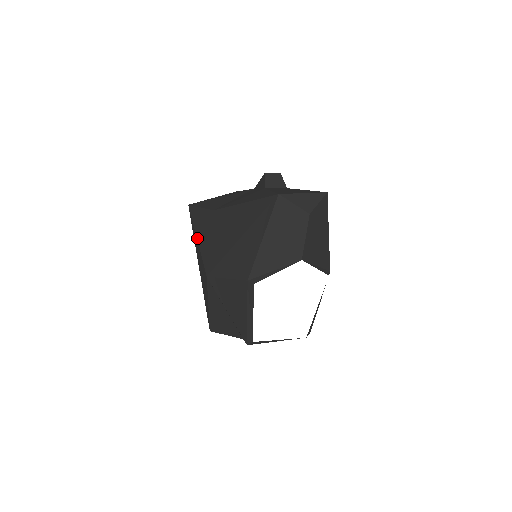
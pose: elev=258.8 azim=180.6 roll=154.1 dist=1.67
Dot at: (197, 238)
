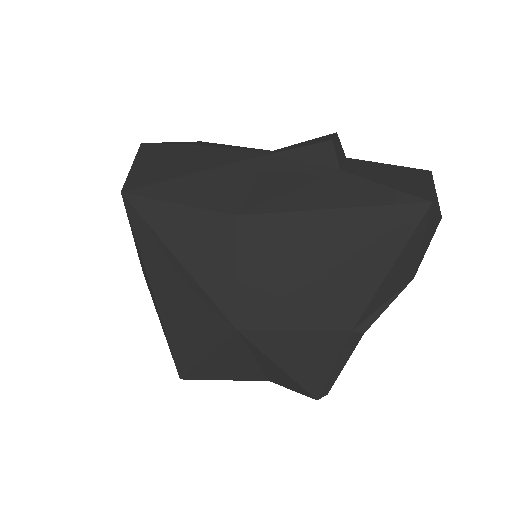
Dot at: (182, 263)
